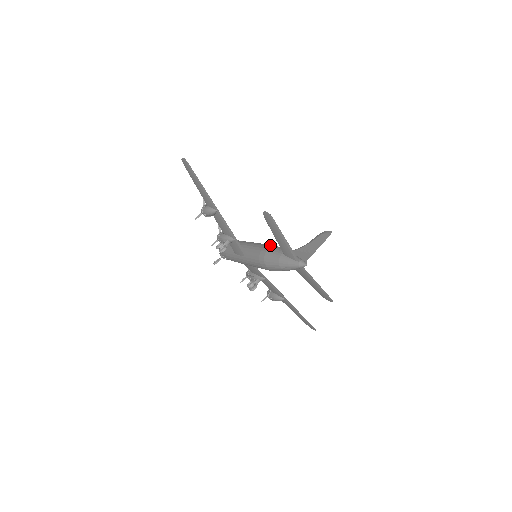
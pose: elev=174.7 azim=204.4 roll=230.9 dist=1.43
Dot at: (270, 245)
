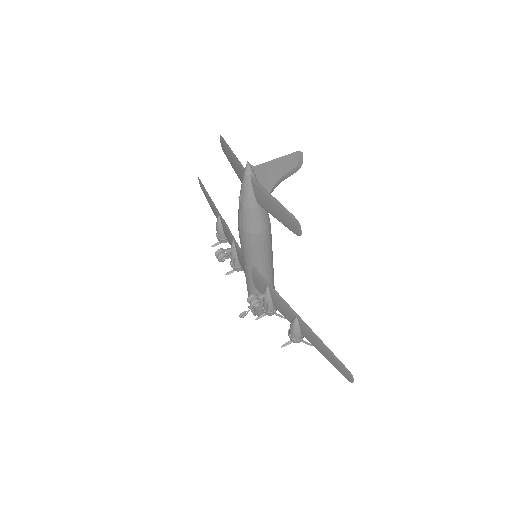
Dot at: occluded
